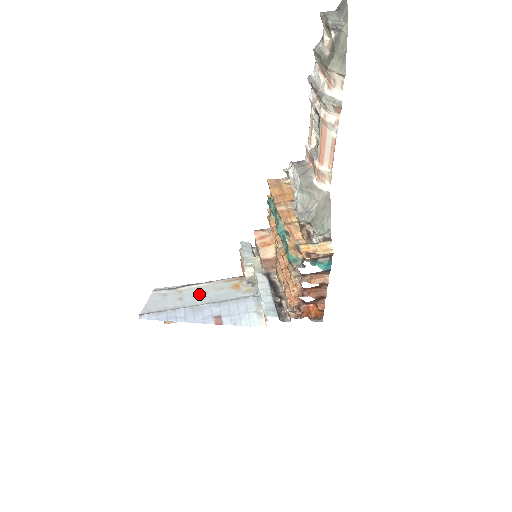
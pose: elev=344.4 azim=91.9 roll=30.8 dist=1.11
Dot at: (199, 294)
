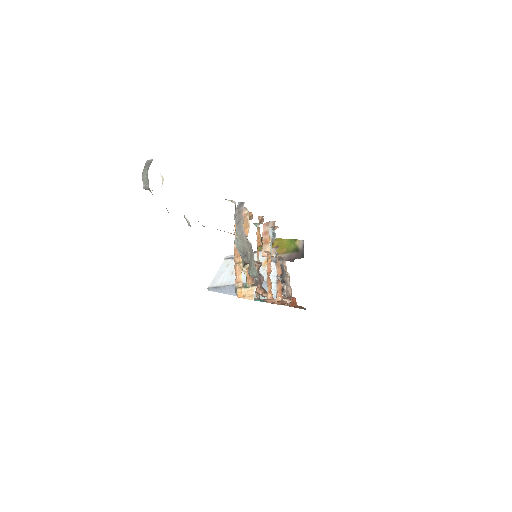
Dot at: occluded
